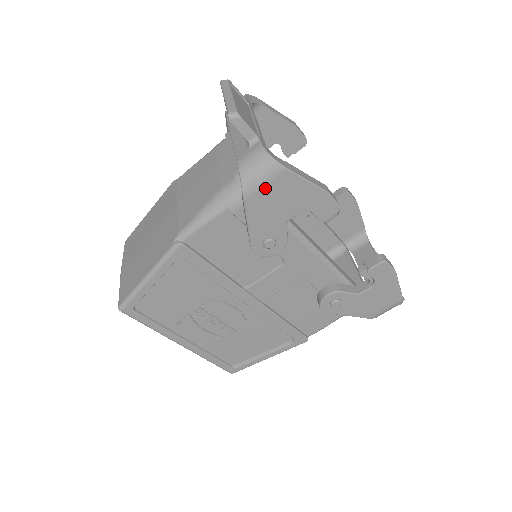
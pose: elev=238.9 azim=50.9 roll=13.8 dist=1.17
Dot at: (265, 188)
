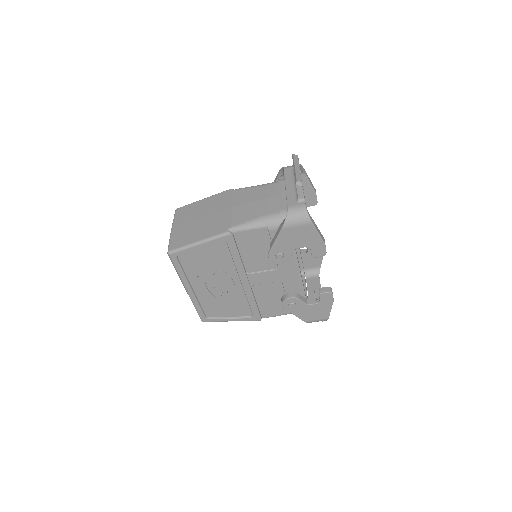
Dot at: (296, 227)
